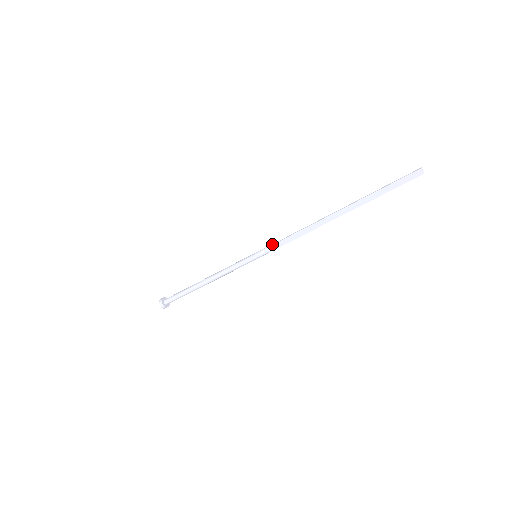
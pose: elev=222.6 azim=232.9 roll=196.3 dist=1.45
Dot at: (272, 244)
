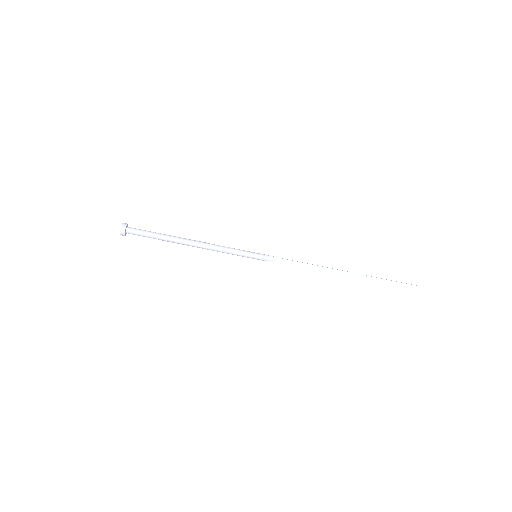
Dot at: occluded
